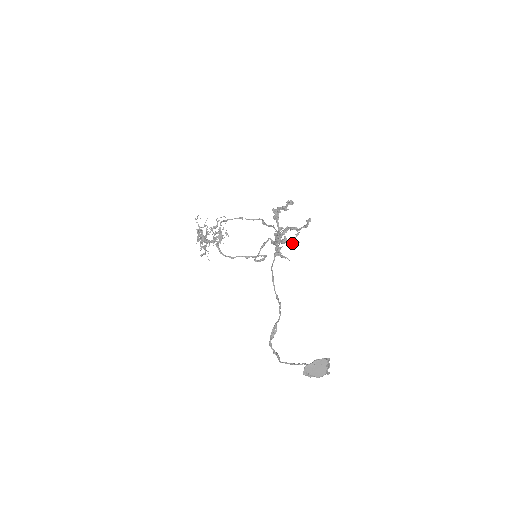
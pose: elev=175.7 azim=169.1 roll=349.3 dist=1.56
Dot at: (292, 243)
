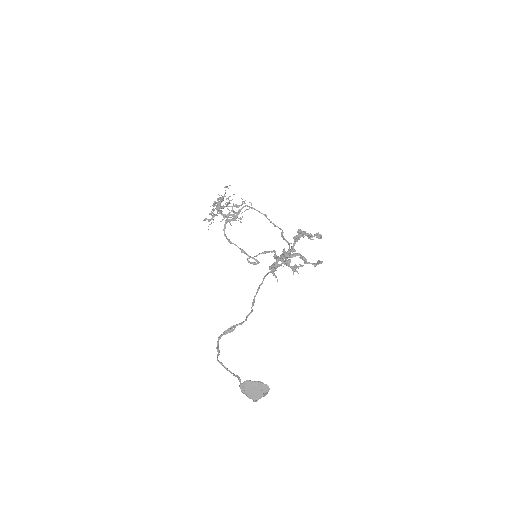
Dot at: (292, 269)
